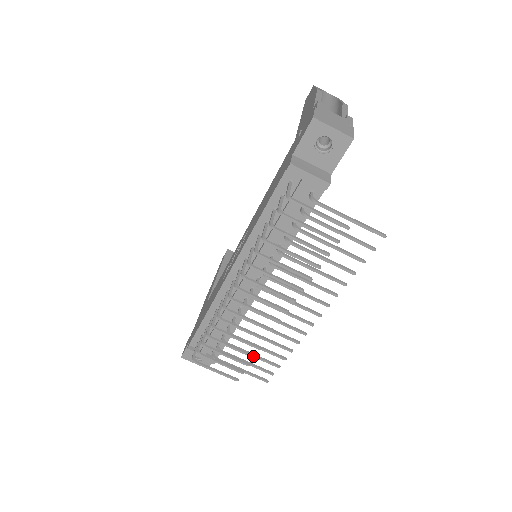
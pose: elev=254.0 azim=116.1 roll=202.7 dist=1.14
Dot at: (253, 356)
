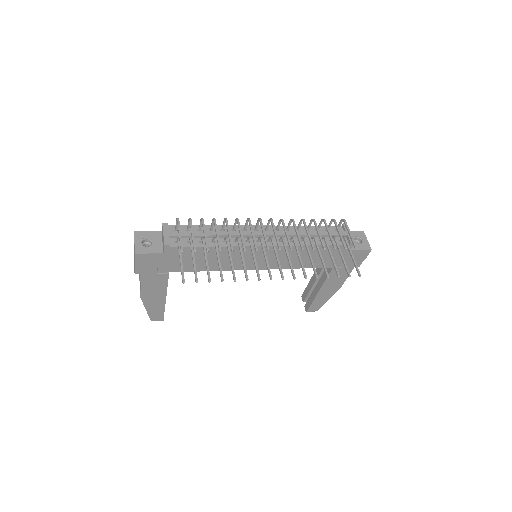
Dot at: occluded
